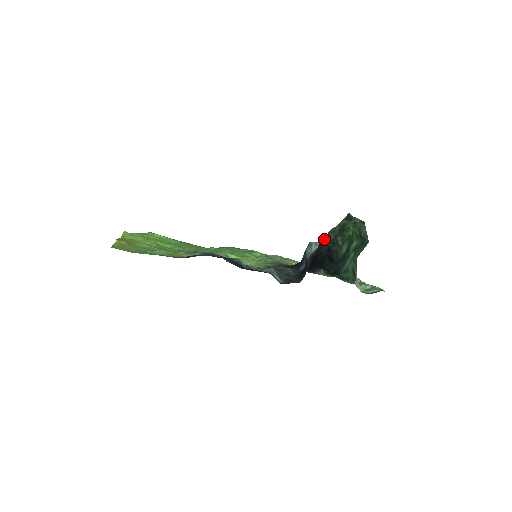
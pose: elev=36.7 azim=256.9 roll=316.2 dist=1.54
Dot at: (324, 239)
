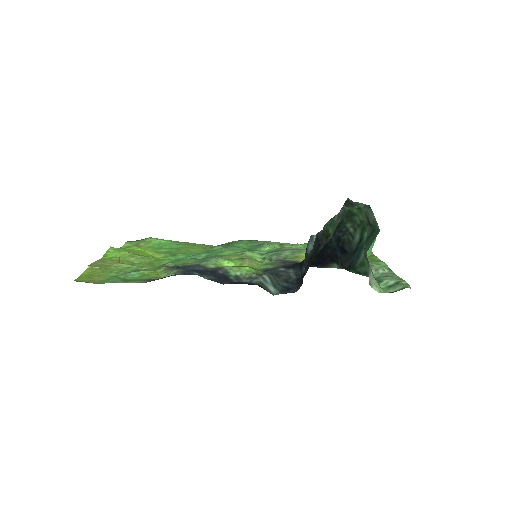
Dot at: (320, 235)
